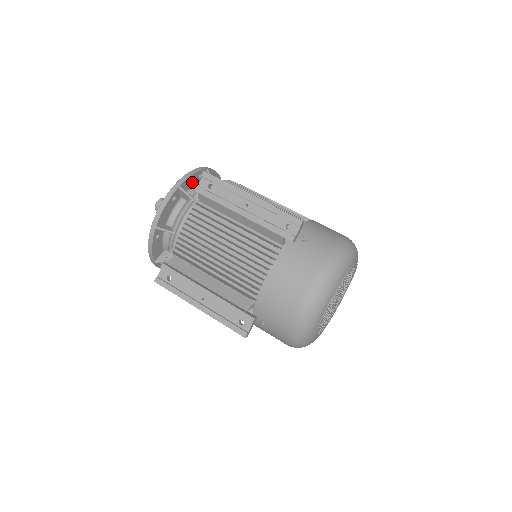
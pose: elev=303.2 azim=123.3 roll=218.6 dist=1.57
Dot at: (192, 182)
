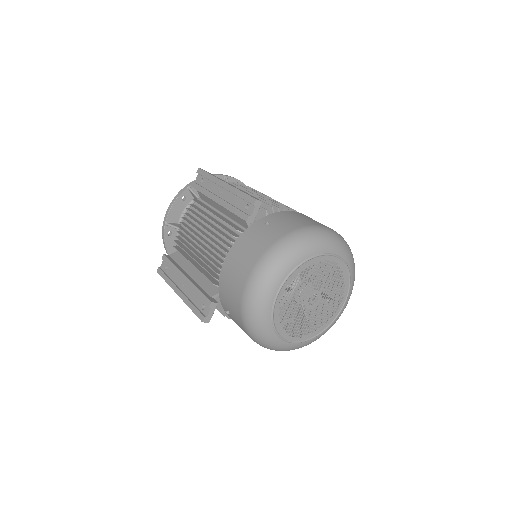
Dot at: occluded
